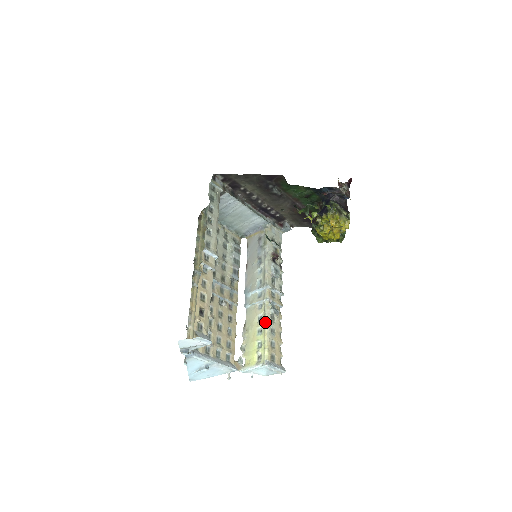
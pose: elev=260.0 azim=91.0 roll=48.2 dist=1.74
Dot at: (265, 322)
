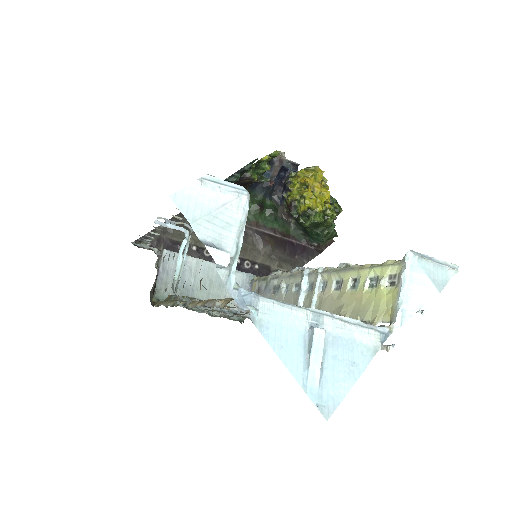
Dot at: (346, 269)
